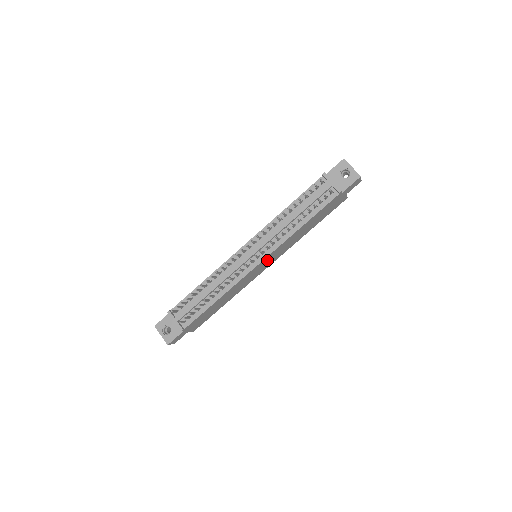
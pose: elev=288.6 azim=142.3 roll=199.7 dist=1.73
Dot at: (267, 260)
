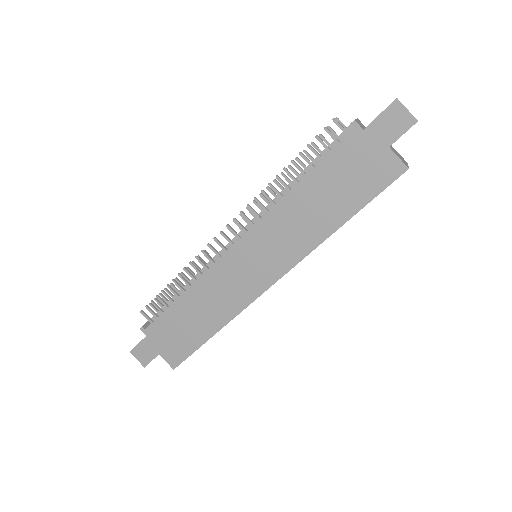
Dot at: (254, 251)
